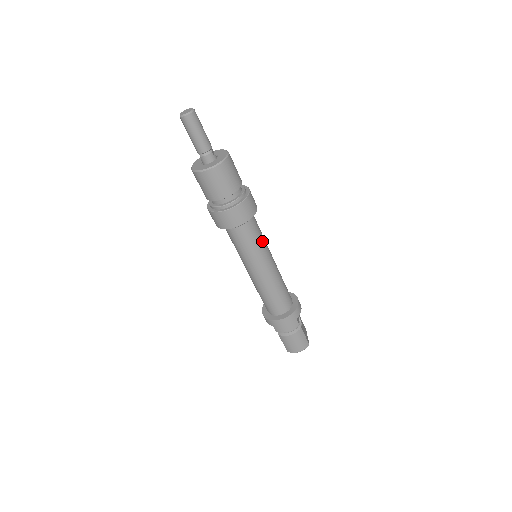
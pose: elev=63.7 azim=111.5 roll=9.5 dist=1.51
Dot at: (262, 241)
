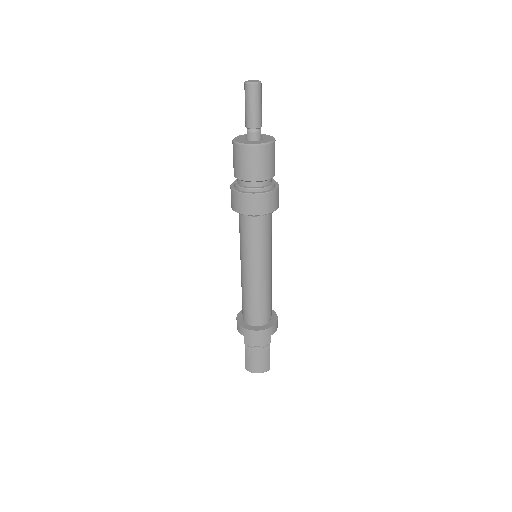
Dot at: (270, 242)
